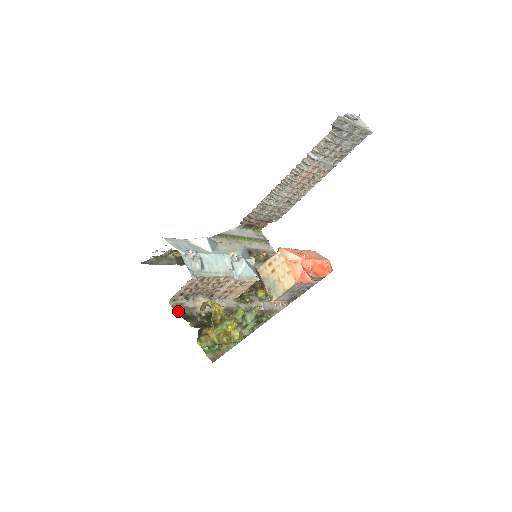
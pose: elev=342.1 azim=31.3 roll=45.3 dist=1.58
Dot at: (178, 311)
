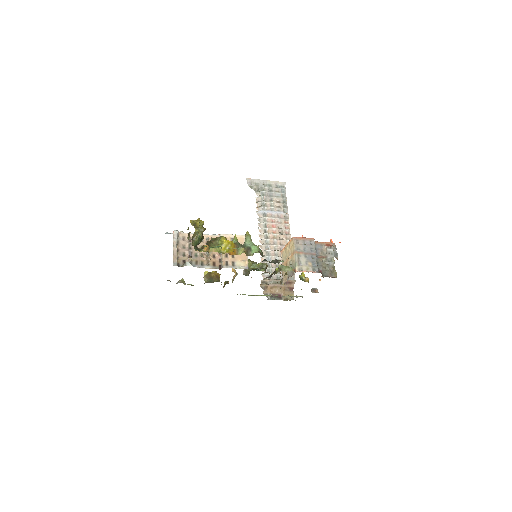
Dot at: occluded
